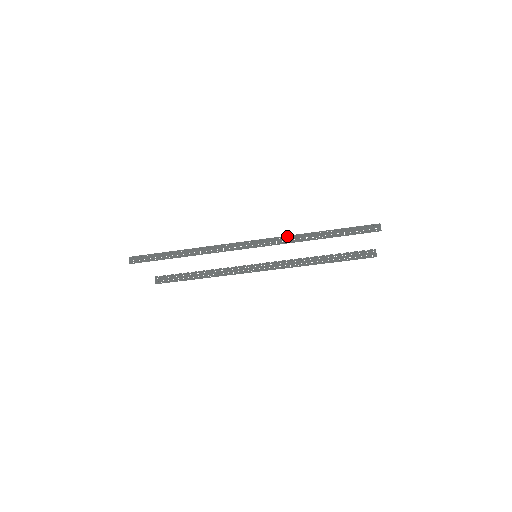
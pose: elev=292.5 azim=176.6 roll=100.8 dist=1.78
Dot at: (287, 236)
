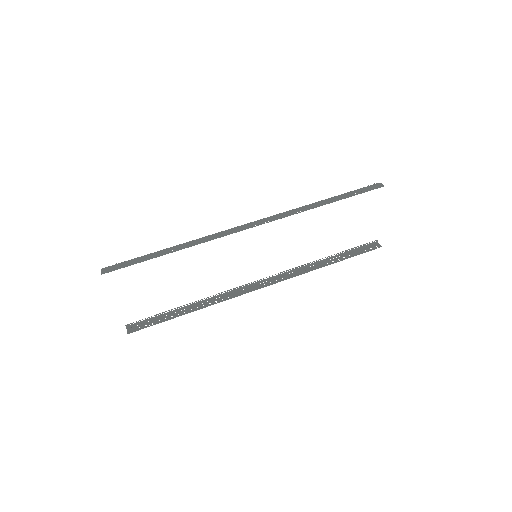
Dot at: (290, 210)
